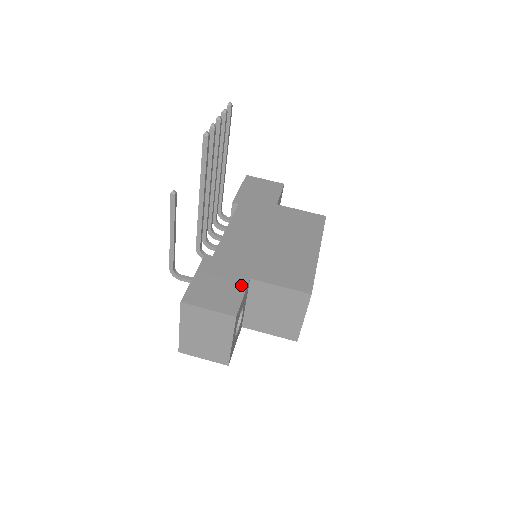
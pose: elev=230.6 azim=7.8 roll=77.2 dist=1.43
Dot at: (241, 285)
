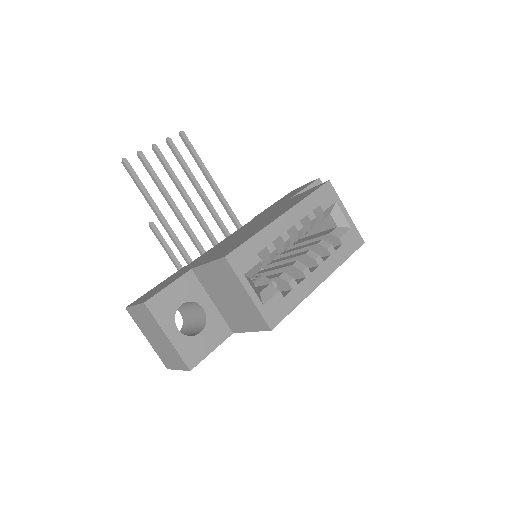
Dot at: (178, 277)
